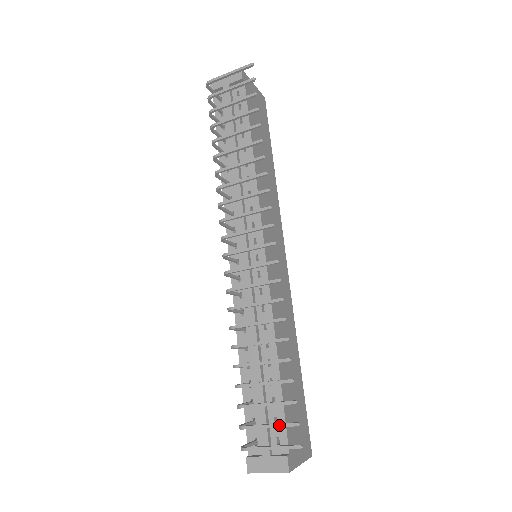
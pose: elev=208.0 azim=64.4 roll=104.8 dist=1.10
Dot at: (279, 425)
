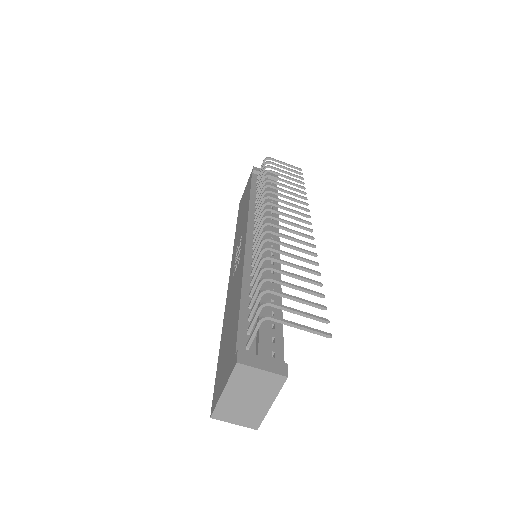
Dot at: (310, 314)
